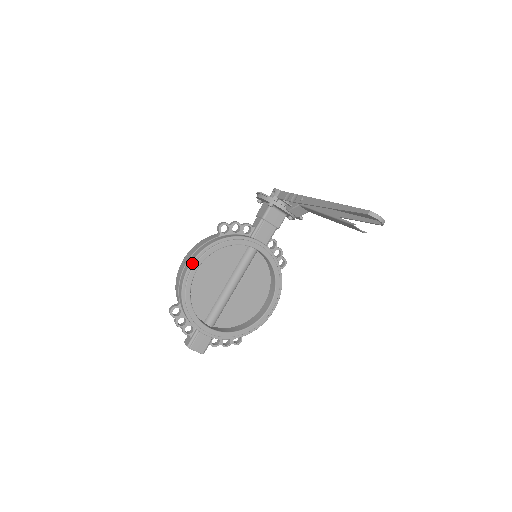
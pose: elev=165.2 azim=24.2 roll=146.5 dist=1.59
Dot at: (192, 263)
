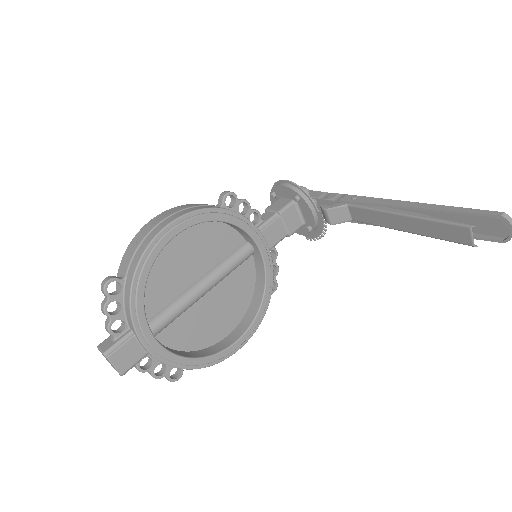
Dot at: (176, 221)
